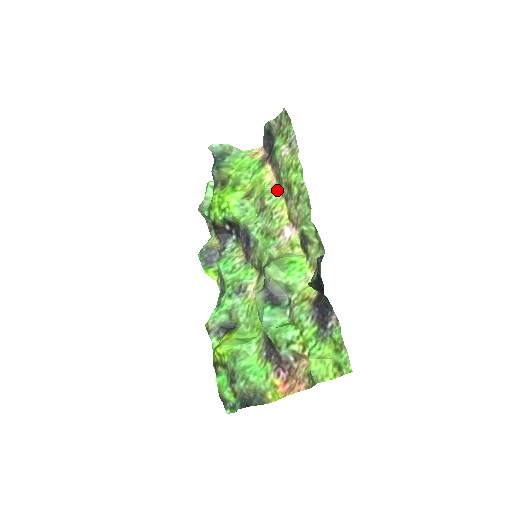
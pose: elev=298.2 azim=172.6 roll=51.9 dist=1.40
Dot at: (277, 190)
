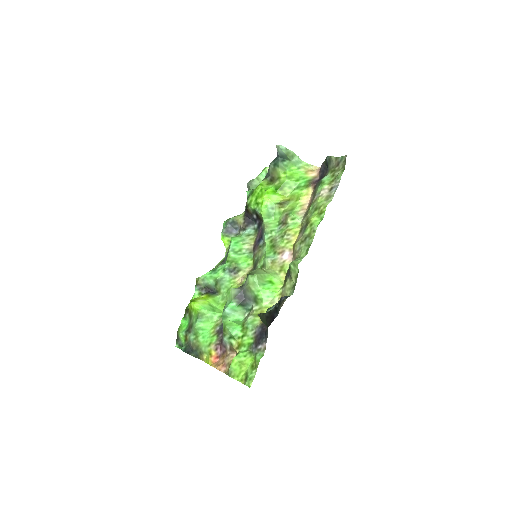
Dot at: (303, 216)
